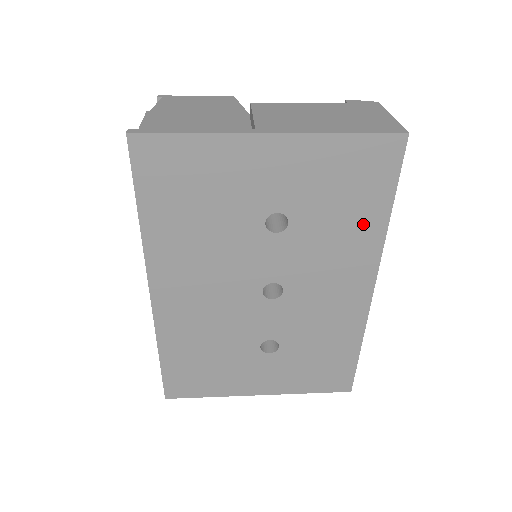
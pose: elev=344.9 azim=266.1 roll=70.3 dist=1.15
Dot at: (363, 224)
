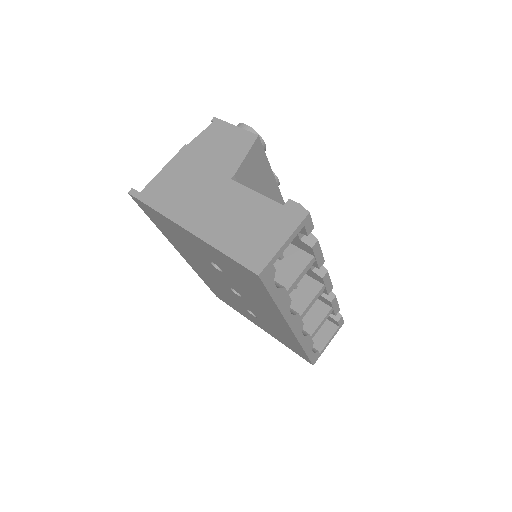
Dot at: (263, 298)
